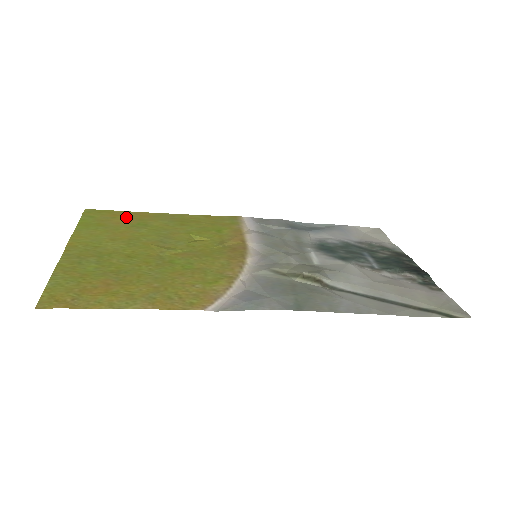
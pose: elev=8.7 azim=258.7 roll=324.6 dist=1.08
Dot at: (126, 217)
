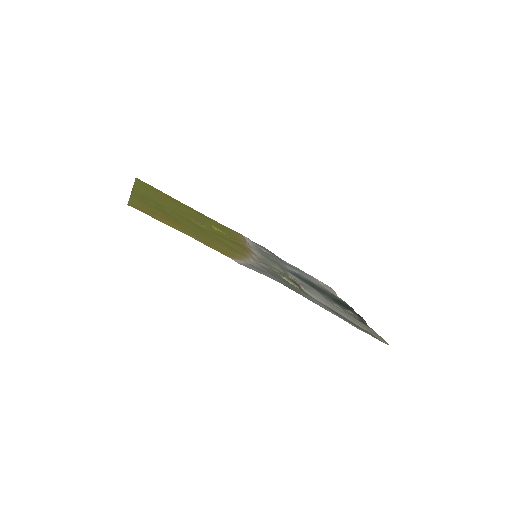
Dot at: (166, 195)
